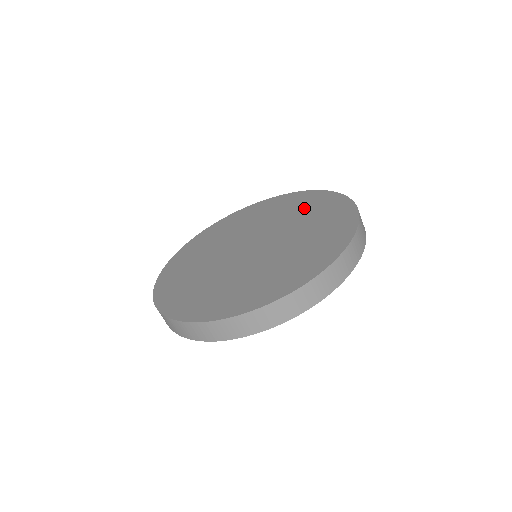
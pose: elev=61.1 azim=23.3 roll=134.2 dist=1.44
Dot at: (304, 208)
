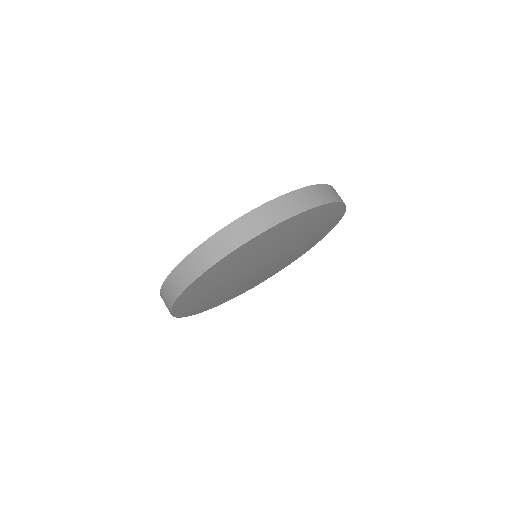
Dot at: occluded
